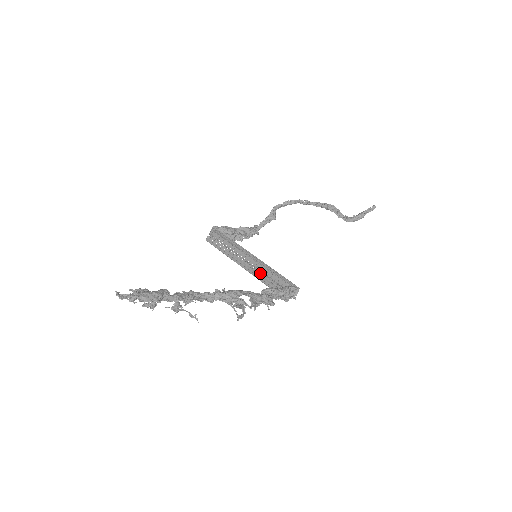
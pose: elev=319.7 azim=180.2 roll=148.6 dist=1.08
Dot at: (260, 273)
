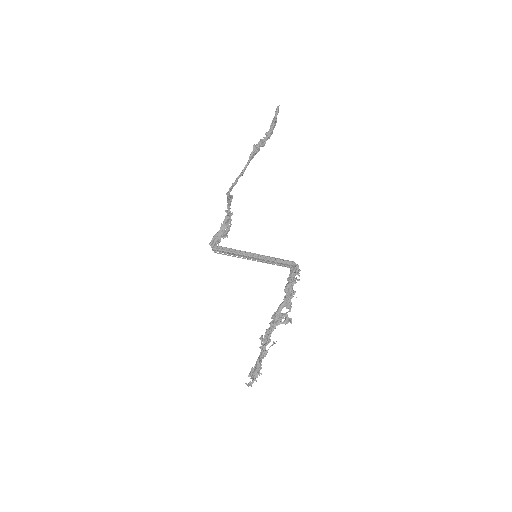
Dot at: (267, 263)
